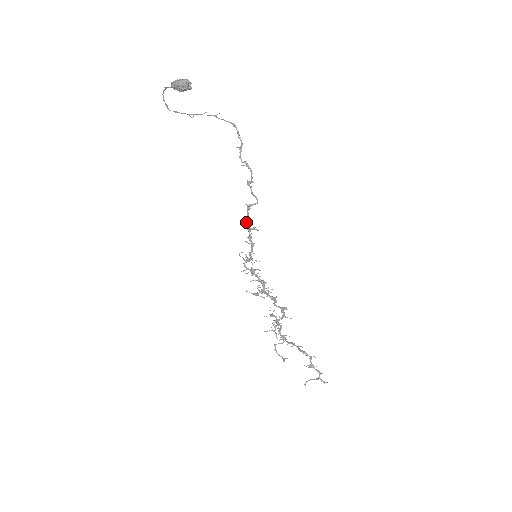
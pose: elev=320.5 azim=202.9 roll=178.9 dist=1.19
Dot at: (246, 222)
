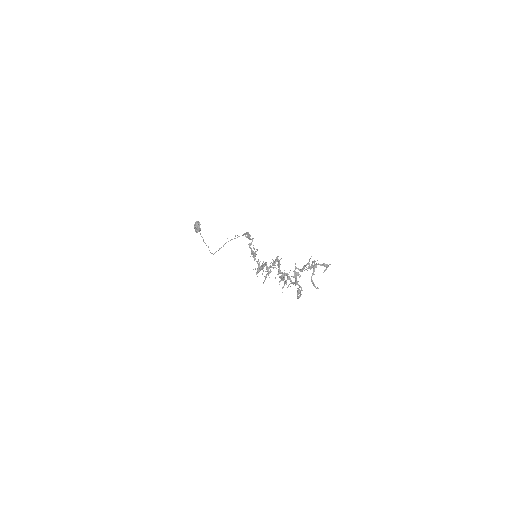
Dot at: (251, 252)
